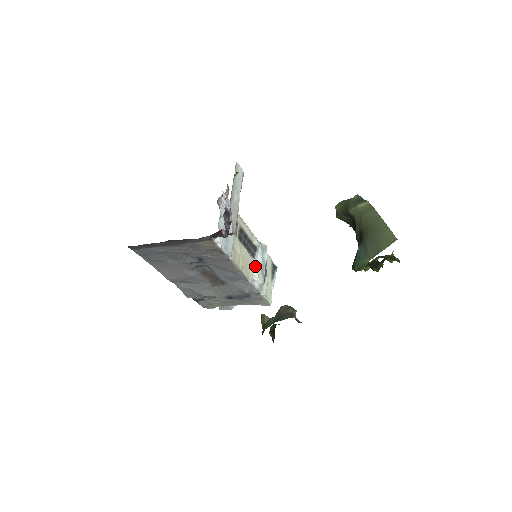
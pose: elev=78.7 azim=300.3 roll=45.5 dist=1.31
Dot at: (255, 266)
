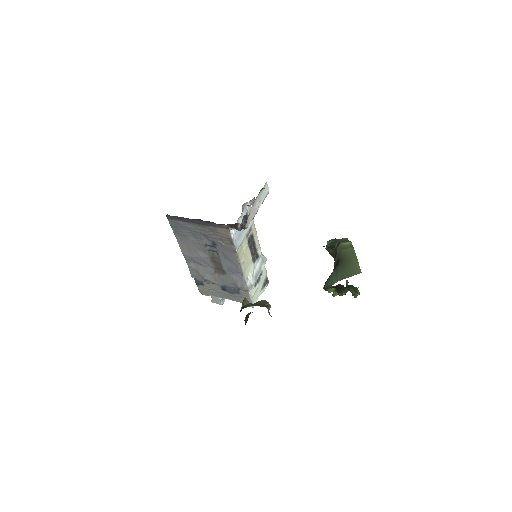
Dot at: (252, 269)
